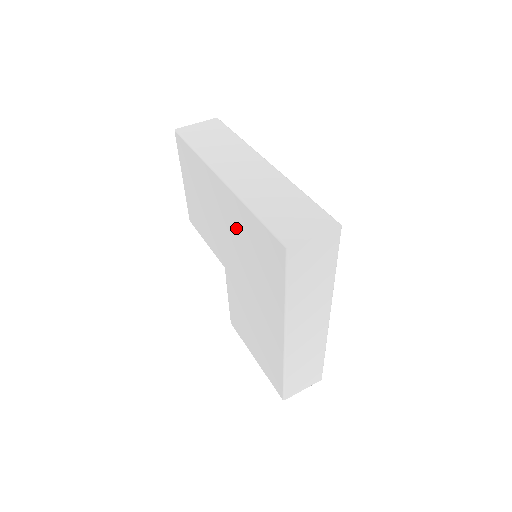
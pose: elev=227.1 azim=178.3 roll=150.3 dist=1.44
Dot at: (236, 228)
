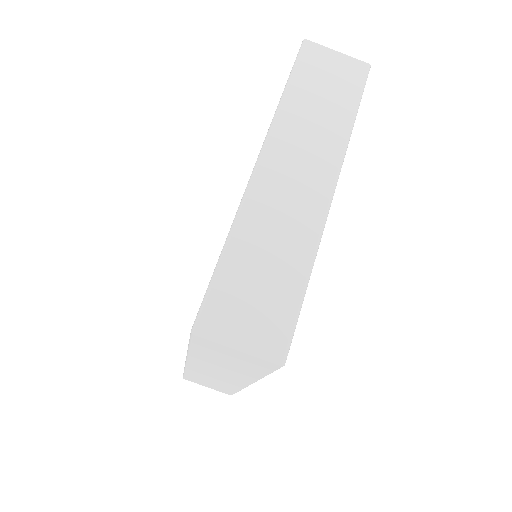
Dot at: occluded
